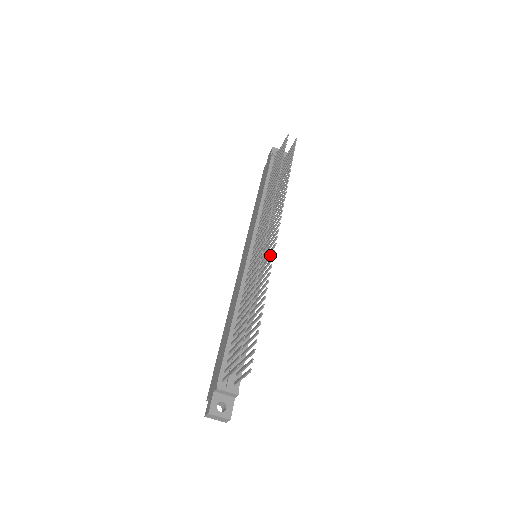
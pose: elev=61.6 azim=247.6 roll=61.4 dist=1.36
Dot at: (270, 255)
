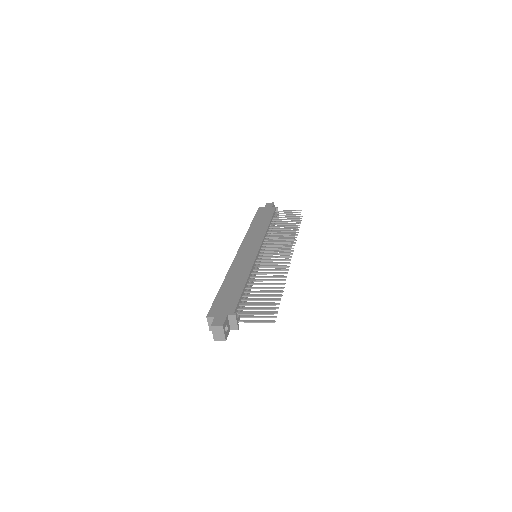
Dot at: occluded
